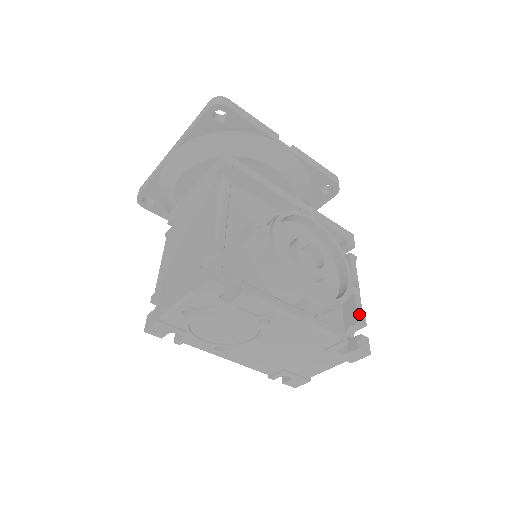
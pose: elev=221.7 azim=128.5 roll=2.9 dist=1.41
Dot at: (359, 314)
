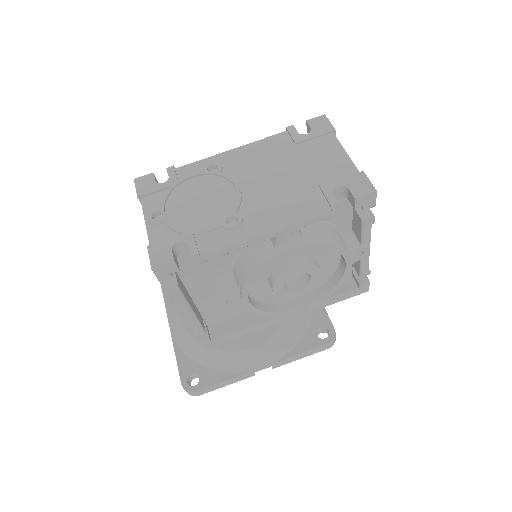
Dot at: occluded
